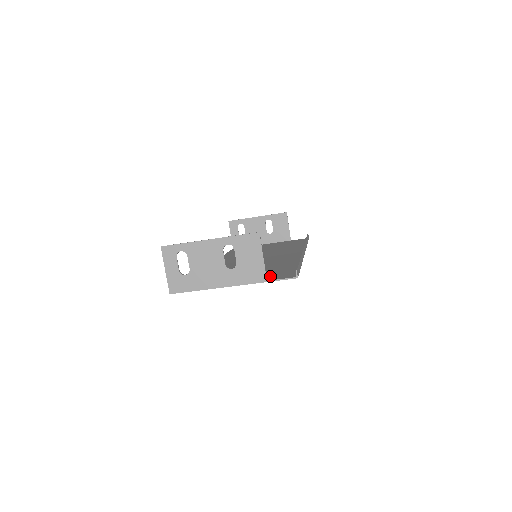
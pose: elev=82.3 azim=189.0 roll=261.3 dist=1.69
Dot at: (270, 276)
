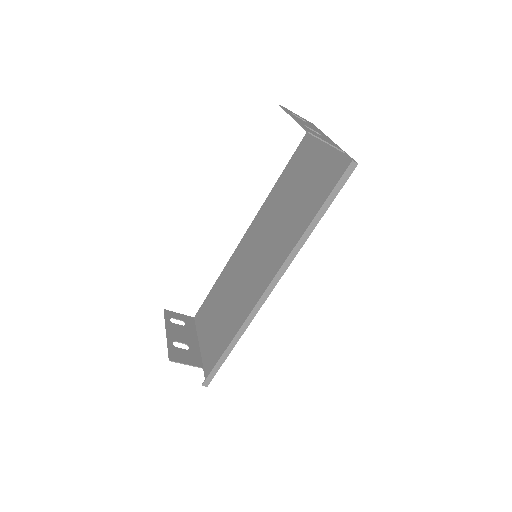
Dot at: (210, 358)
